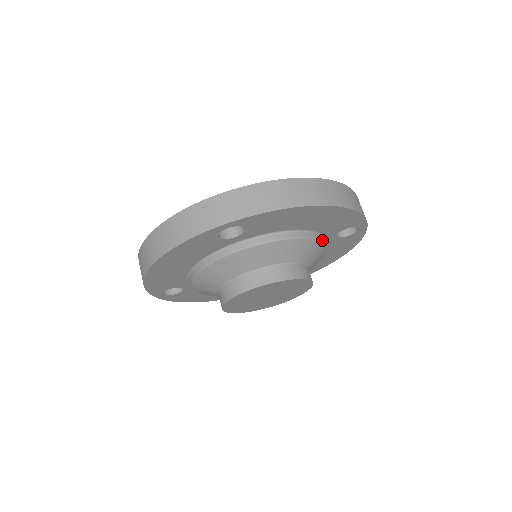
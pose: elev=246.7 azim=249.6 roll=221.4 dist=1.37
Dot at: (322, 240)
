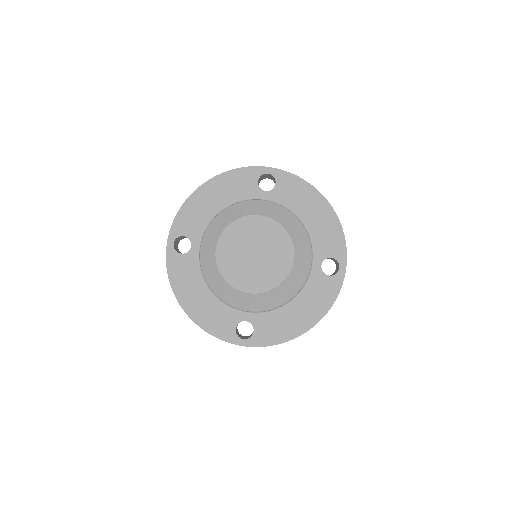
Dot at: (312, 249)
